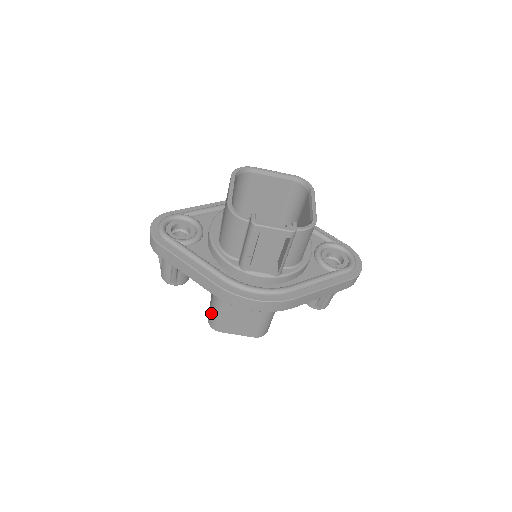
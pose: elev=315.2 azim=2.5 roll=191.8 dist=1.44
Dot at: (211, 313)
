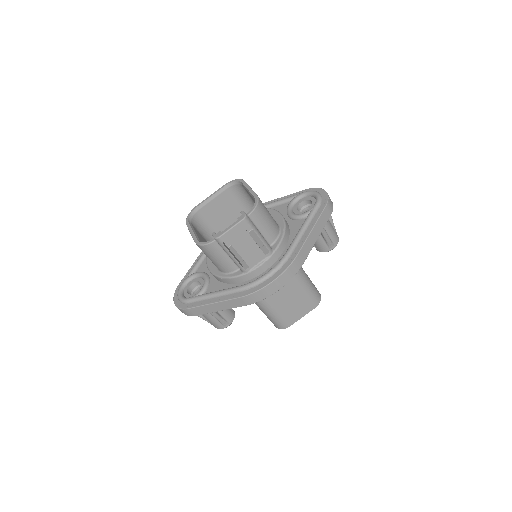
Dot at: (270, 320)
